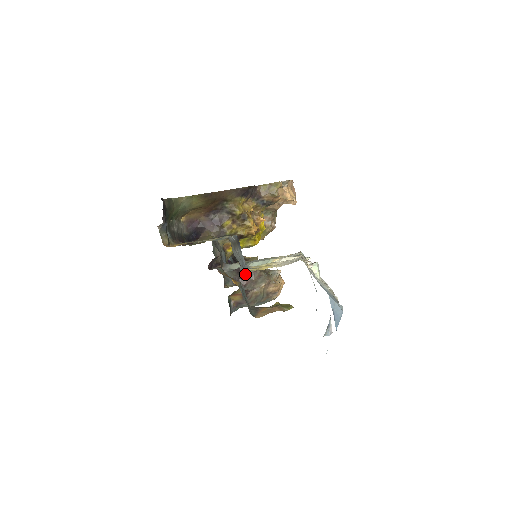
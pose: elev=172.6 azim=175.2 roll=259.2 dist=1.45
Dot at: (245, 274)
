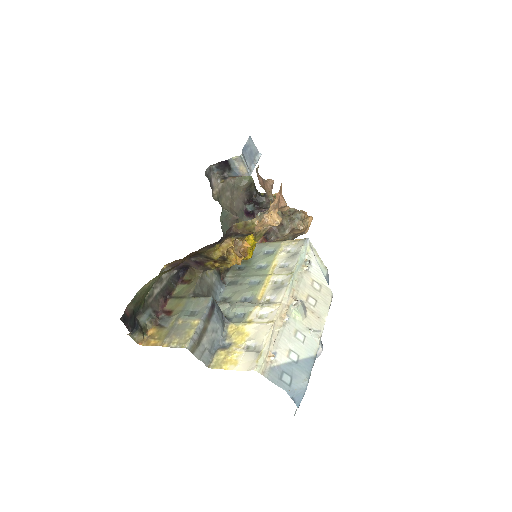
Dot at: occluded
